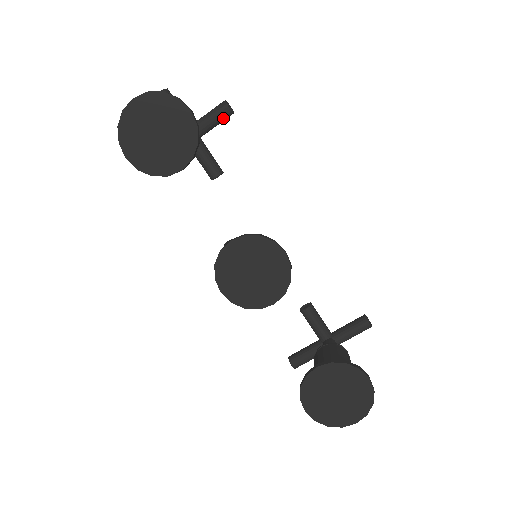
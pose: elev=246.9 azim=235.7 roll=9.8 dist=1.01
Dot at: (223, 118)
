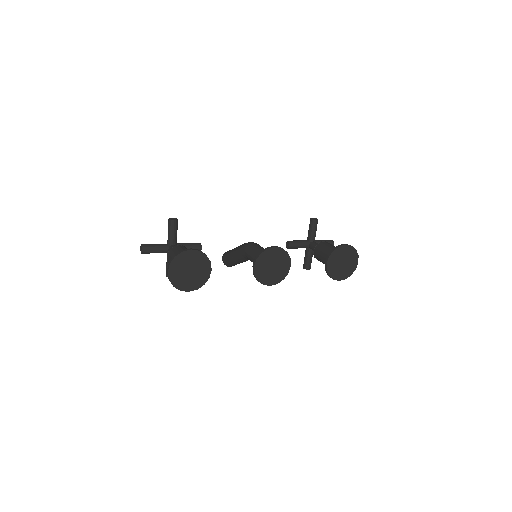
Dot at: (177, 226)
